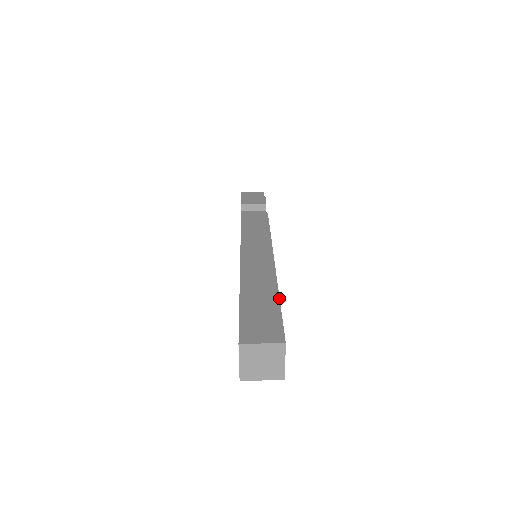
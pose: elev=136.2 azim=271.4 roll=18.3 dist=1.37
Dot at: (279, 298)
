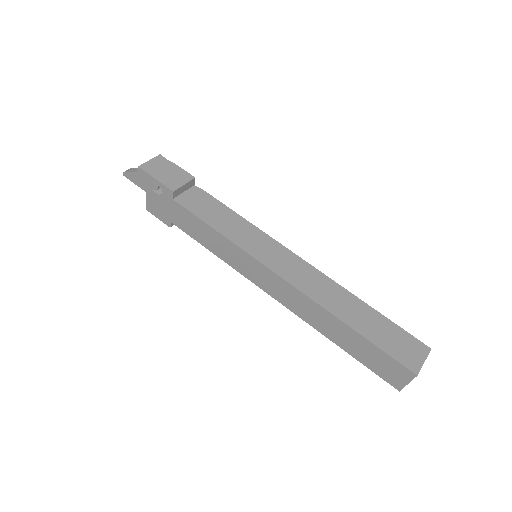
Dot at: occluded
